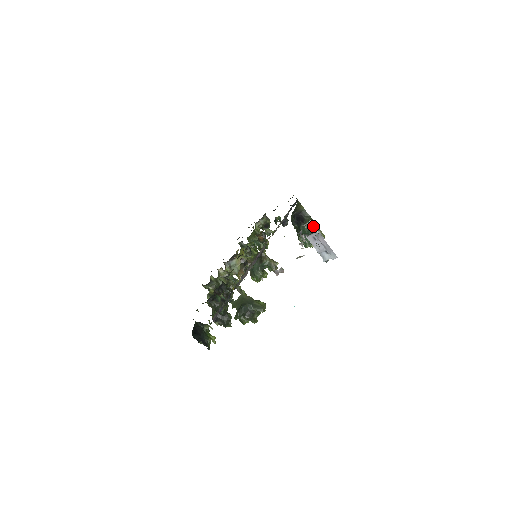
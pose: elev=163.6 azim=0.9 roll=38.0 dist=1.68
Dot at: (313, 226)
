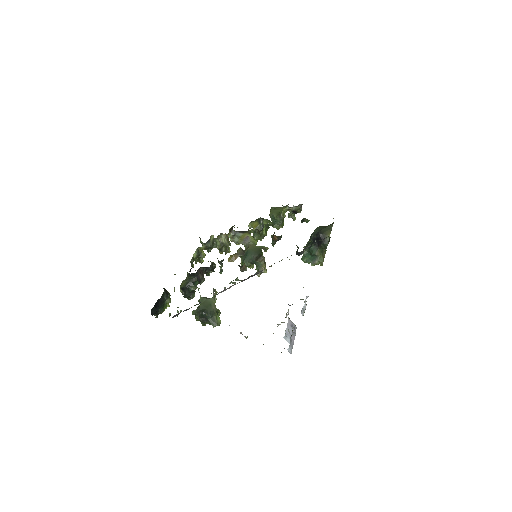
Dot at: (321, 255)
